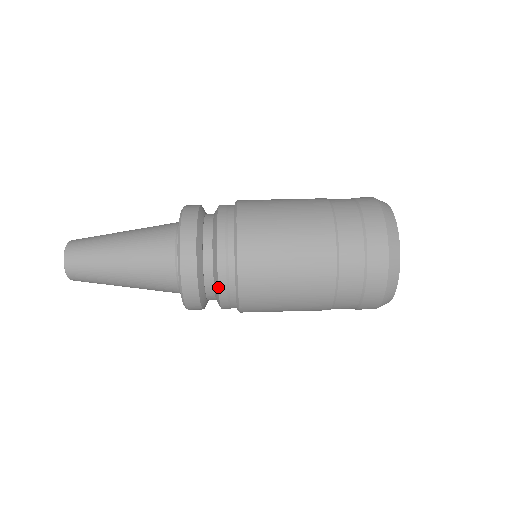
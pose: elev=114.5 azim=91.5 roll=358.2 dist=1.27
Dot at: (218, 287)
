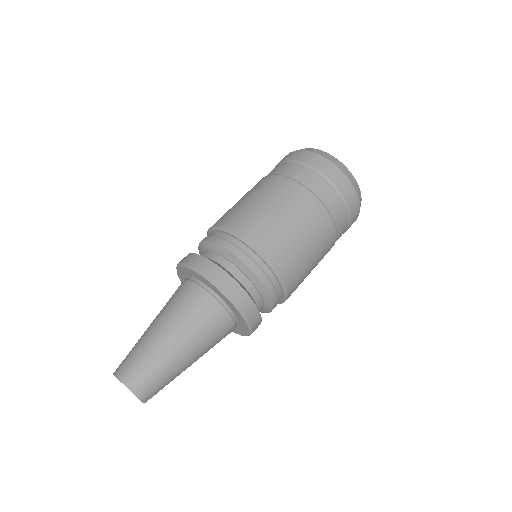
Dot at: (240, 260)
